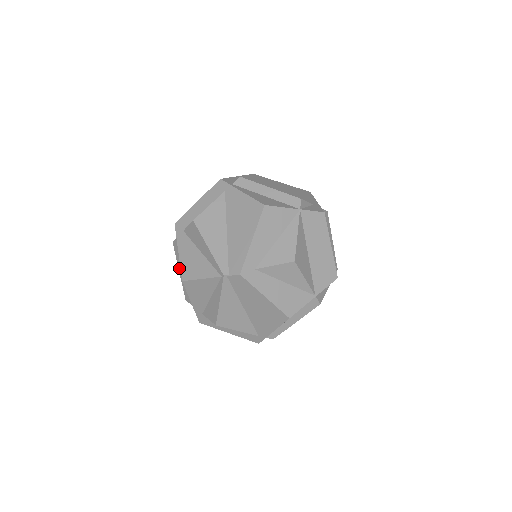
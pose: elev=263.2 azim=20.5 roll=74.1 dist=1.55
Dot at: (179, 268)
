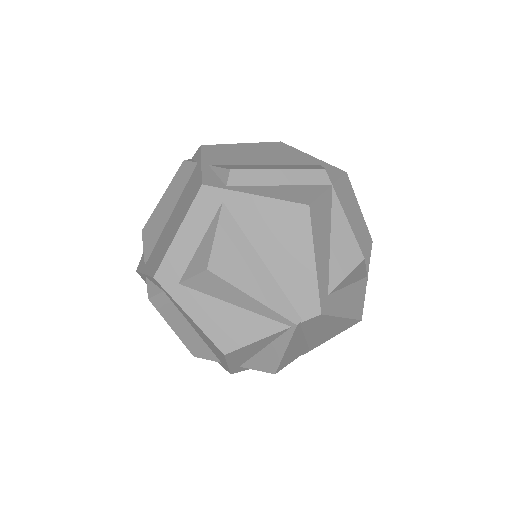
Dot at: (172, 326)
